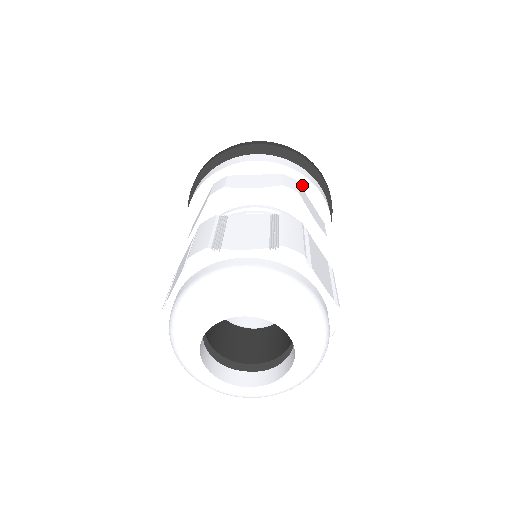
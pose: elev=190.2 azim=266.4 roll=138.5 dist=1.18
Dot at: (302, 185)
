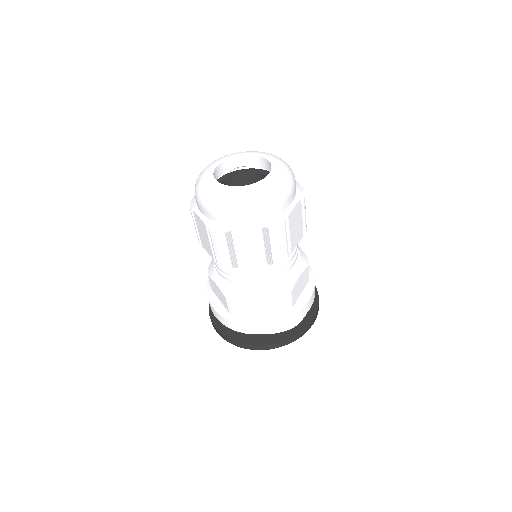
Dot at: occluded
